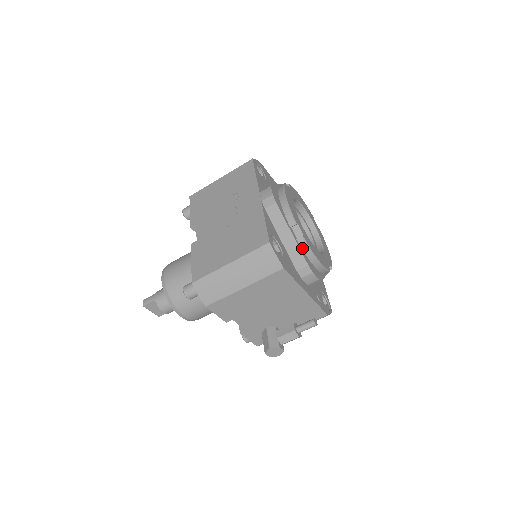
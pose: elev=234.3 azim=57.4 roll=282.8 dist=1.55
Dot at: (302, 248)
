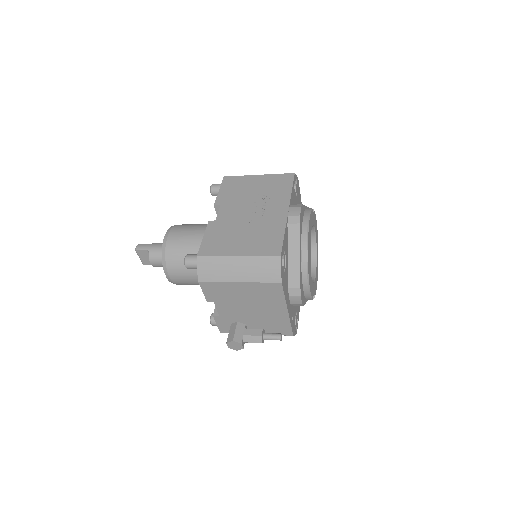
Dot at: (302, 272)
